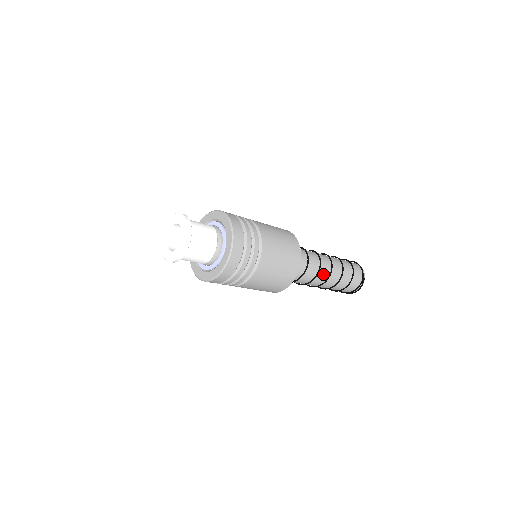
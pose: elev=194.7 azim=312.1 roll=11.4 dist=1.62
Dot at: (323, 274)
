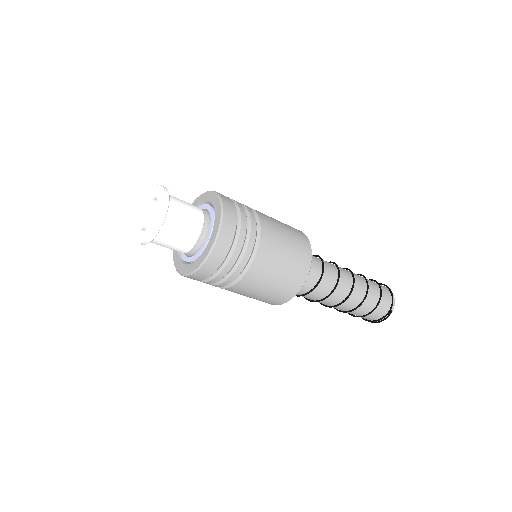
Dot at: (337, 296)
